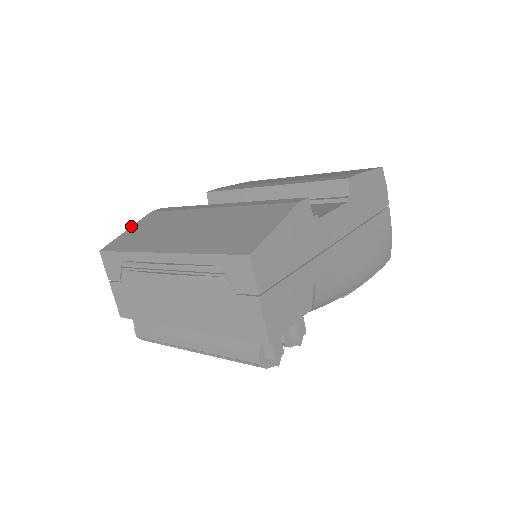
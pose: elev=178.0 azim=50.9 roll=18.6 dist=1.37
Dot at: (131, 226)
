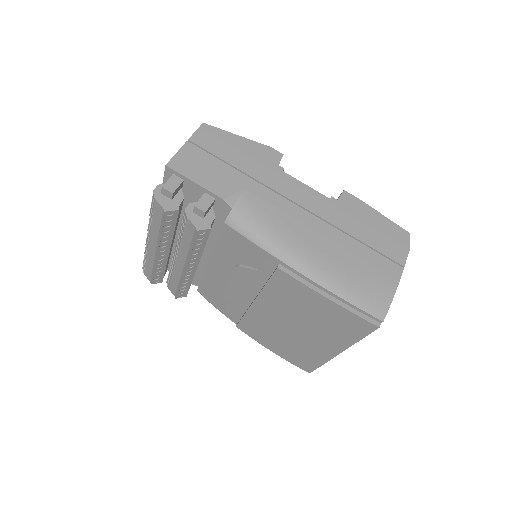
Dot at: occluded
